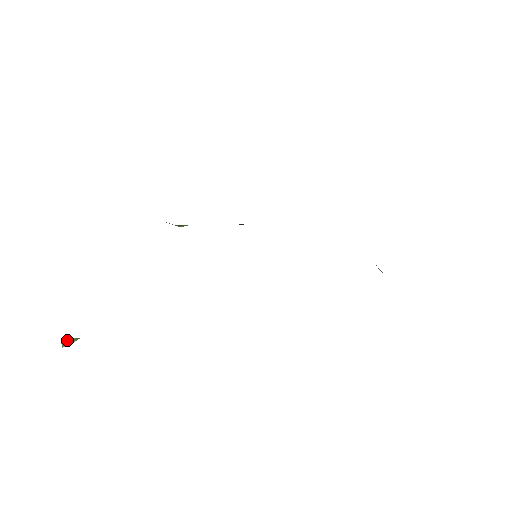
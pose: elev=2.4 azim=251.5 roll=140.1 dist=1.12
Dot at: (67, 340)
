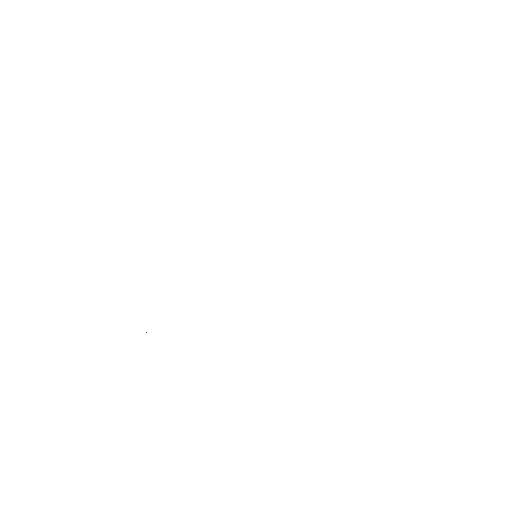
Dot at: occluded
